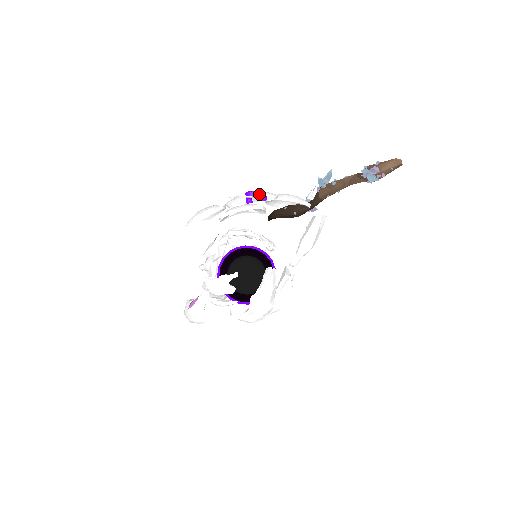
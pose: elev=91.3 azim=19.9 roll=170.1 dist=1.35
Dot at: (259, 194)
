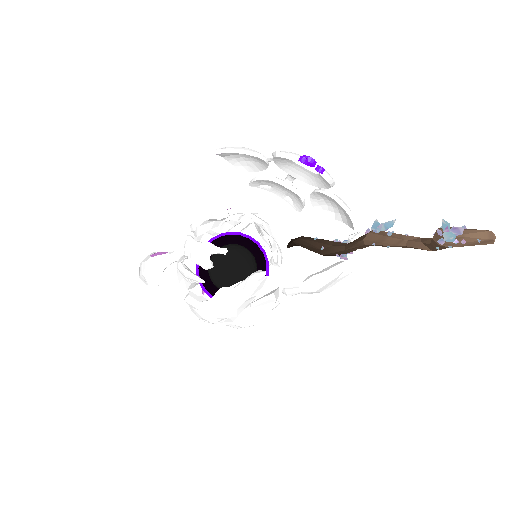
Dot at: (315, 171)
